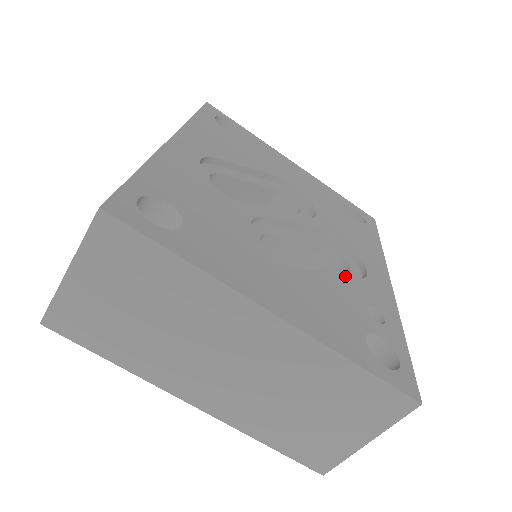
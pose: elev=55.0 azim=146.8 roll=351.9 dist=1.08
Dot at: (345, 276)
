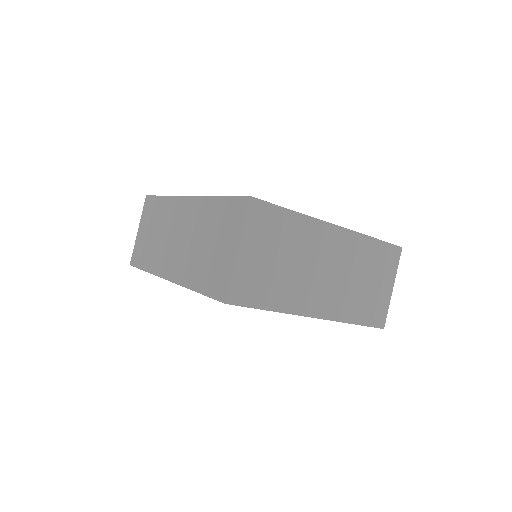
Dot at: occluded
